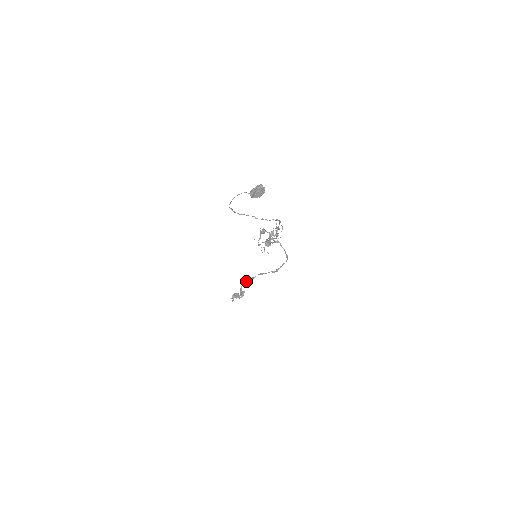
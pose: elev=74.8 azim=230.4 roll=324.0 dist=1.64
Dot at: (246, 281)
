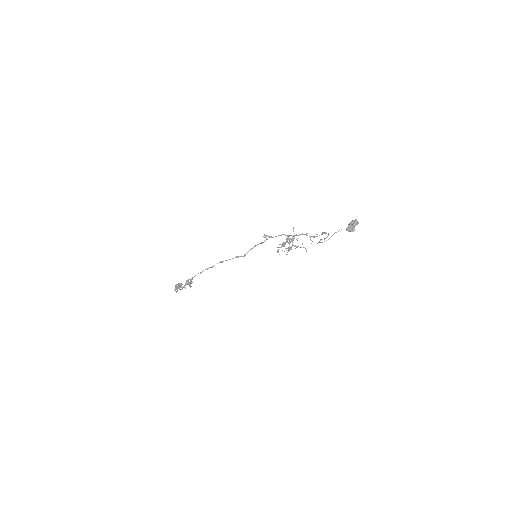
Dot at: (201, 272)
